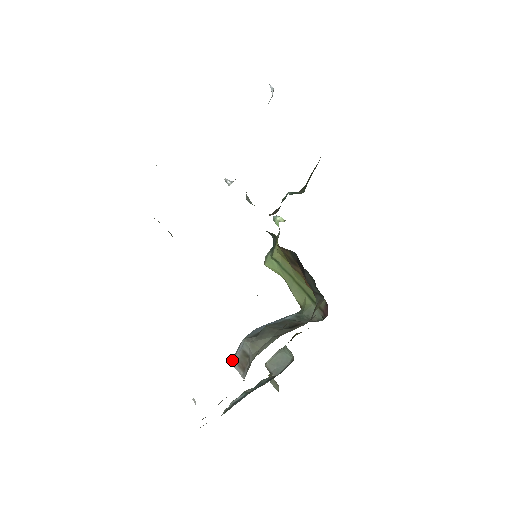
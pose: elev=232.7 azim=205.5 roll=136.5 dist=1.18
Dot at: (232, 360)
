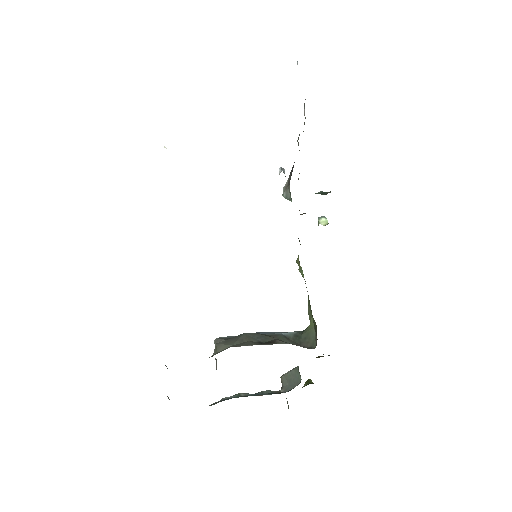
Dot at: occluded
